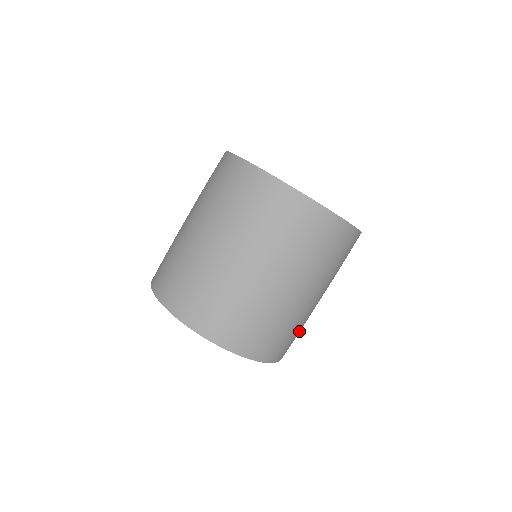
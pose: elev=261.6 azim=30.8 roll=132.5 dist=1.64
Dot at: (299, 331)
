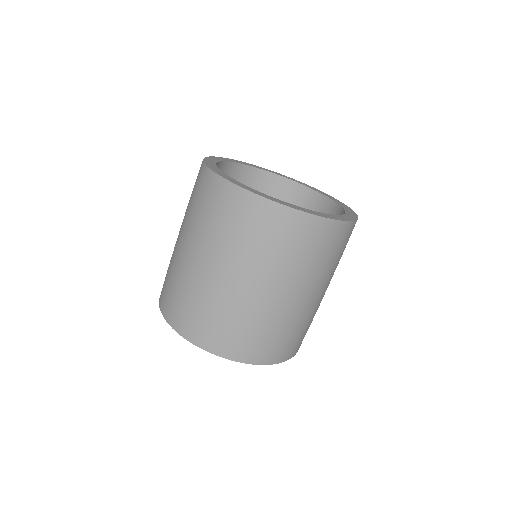
Dot at: (301, 330)
